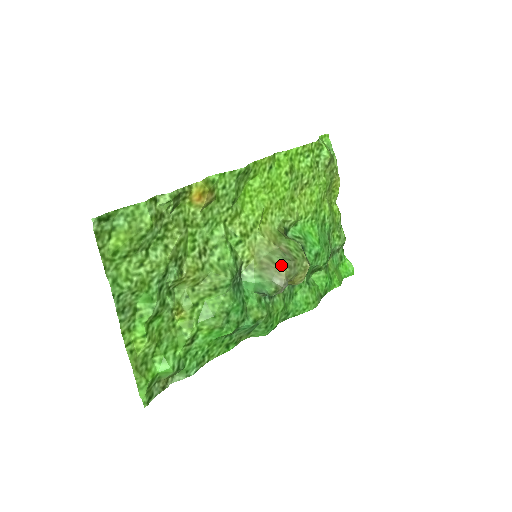
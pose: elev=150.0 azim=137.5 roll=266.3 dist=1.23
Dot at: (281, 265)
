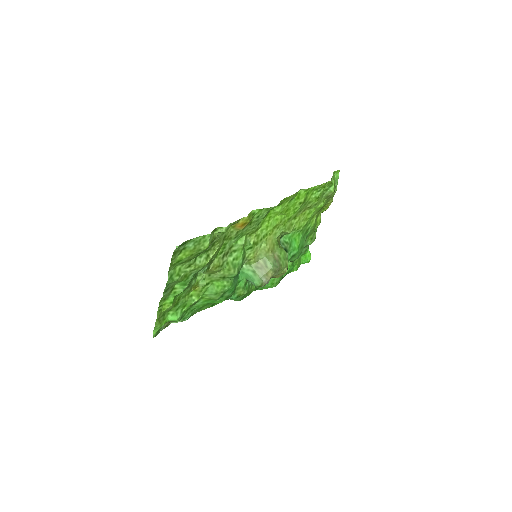
Dot at: (271, 270)
